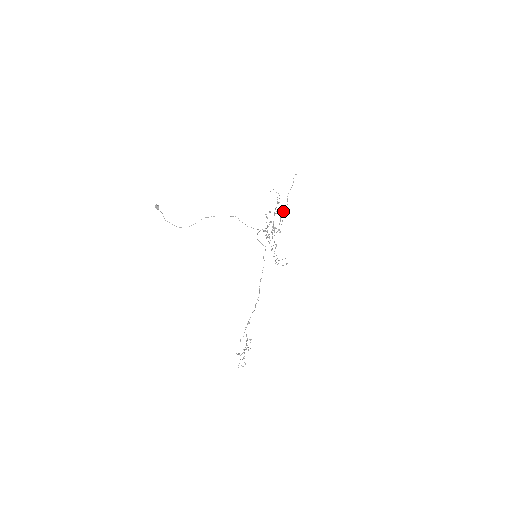
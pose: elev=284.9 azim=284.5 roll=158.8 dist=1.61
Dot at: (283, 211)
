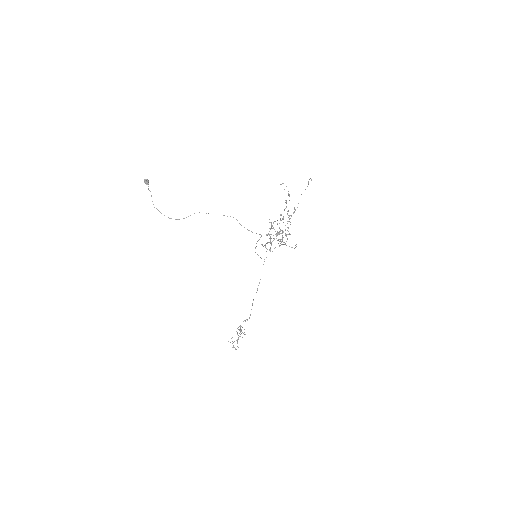
Dot at: occluded
